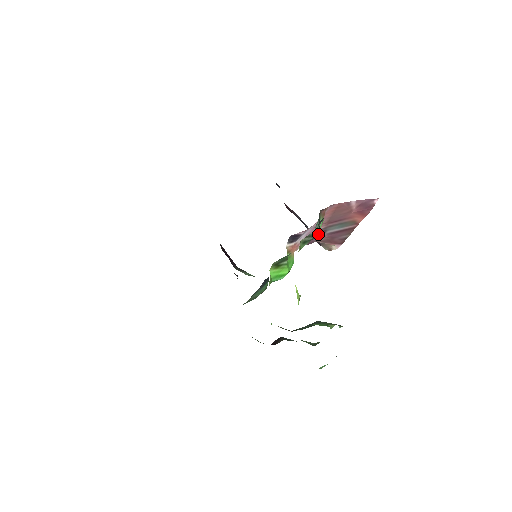
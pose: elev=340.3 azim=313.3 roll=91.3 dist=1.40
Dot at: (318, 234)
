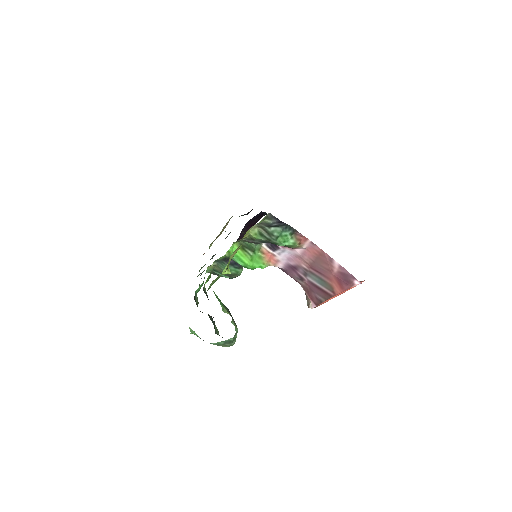
Dot at: (275, 239)
